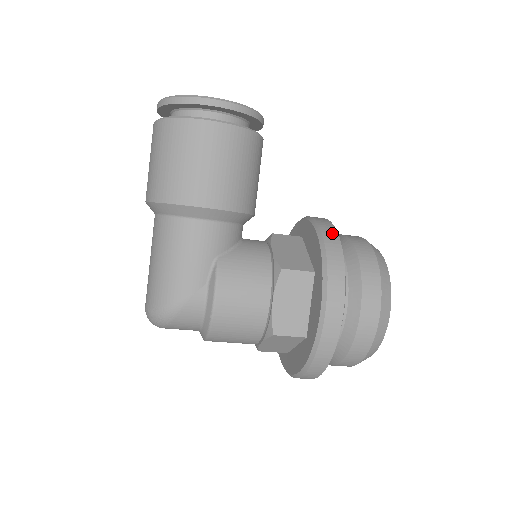
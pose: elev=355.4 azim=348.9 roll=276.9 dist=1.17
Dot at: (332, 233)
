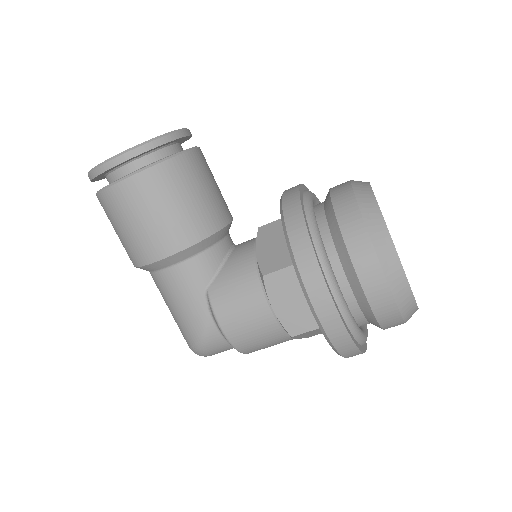
Dot at: (295, 214)
